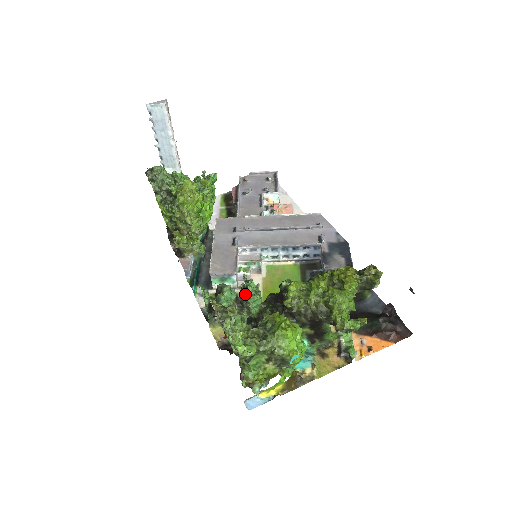
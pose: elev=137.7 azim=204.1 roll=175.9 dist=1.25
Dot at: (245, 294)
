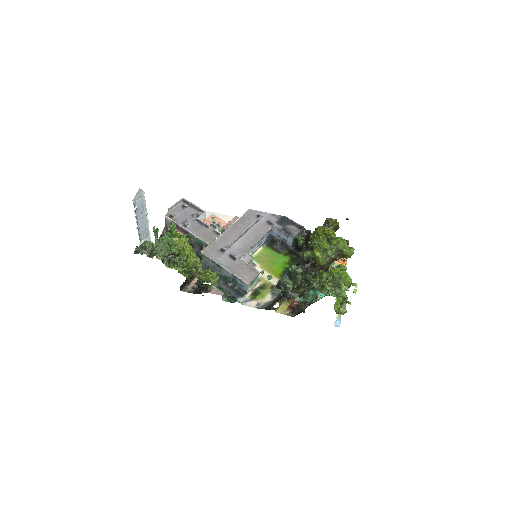
Dot at: (296, 275)
